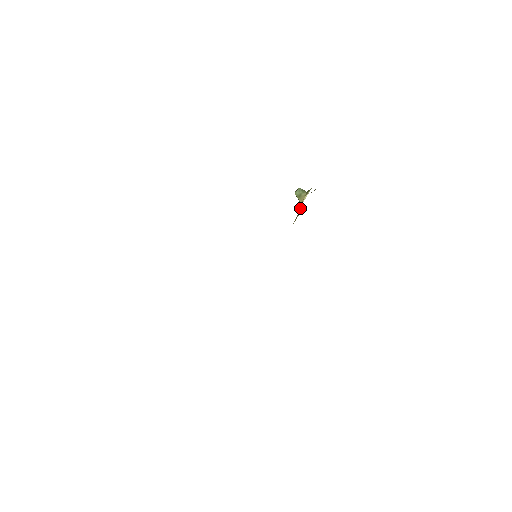
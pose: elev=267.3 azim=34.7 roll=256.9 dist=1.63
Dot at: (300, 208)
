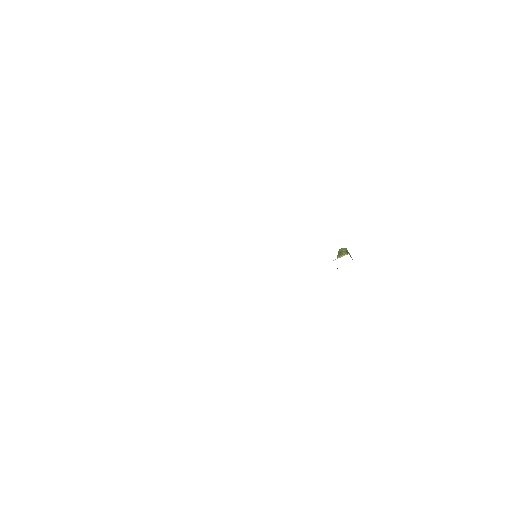
Dot at: (337, 268)
